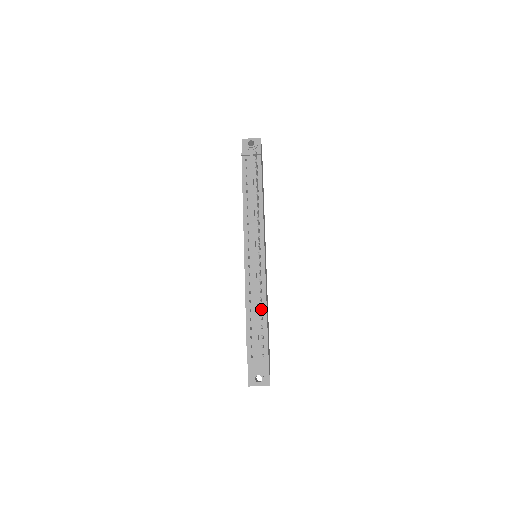
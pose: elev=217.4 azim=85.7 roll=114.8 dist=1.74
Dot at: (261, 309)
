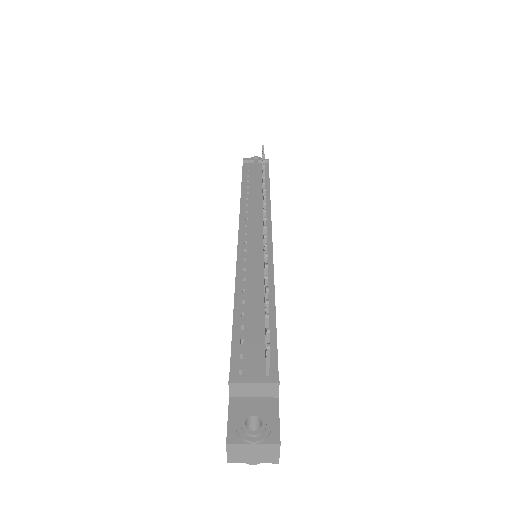
Dot at: (267, 278)
